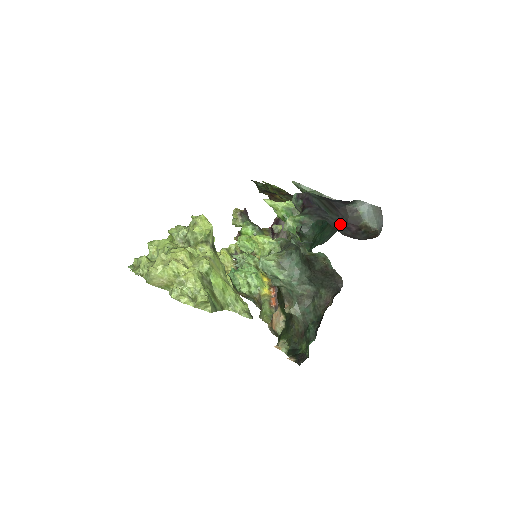
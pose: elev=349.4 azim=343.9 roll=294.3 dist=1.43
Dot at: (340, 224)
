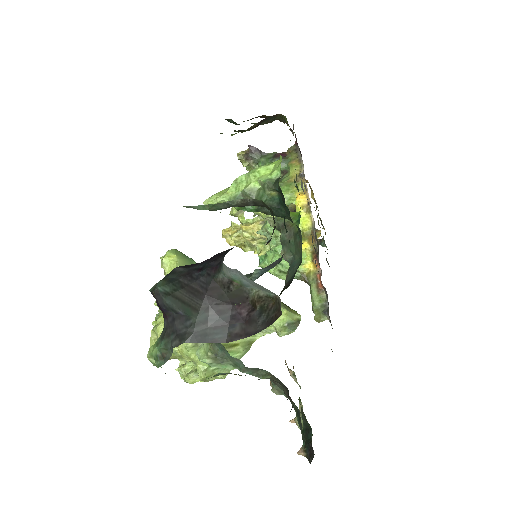
Dot at: (217, 321)
